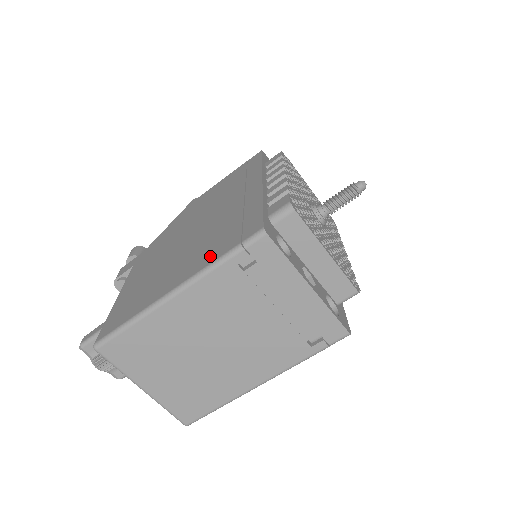
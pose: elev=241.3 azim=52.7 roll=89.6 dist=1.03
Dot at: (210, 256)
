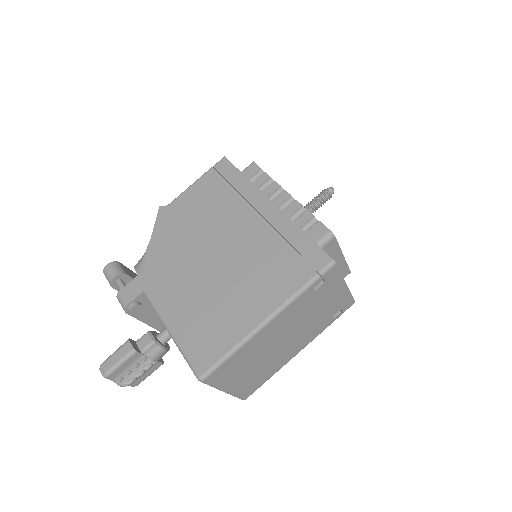
Dot at: (287, 285)
